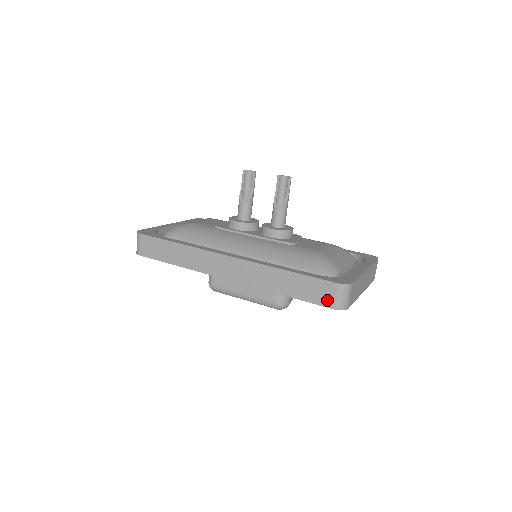
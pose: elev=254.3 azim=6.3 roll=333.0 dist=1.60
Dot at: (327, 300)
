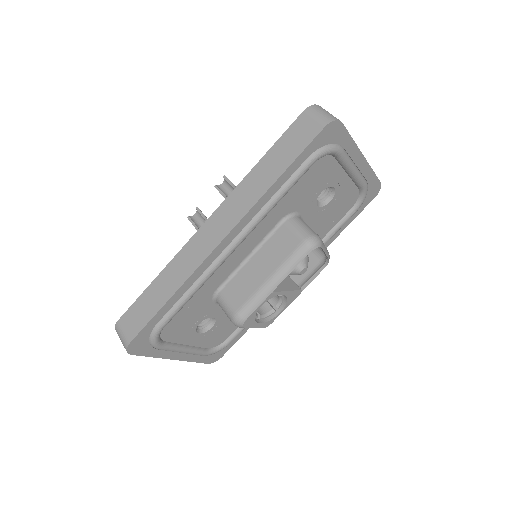
Dot at: (313, 128)
